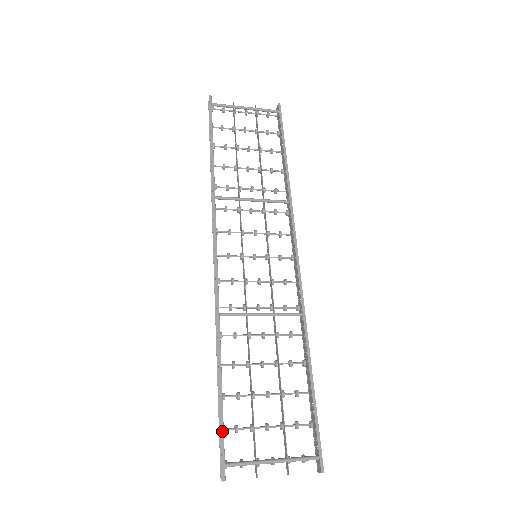
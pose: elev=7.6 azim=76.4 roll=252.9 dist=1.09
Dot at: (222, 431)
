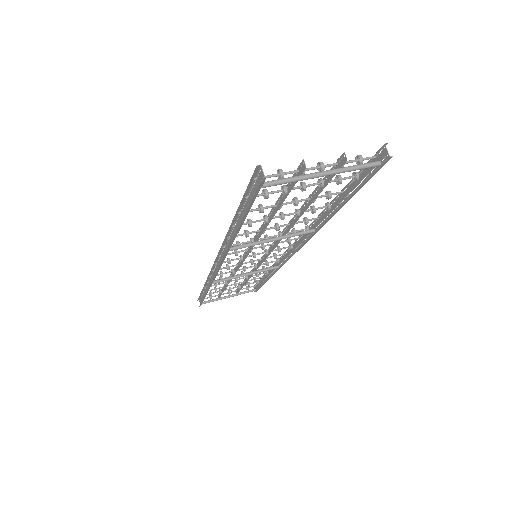
Dot at: (202, 302)
